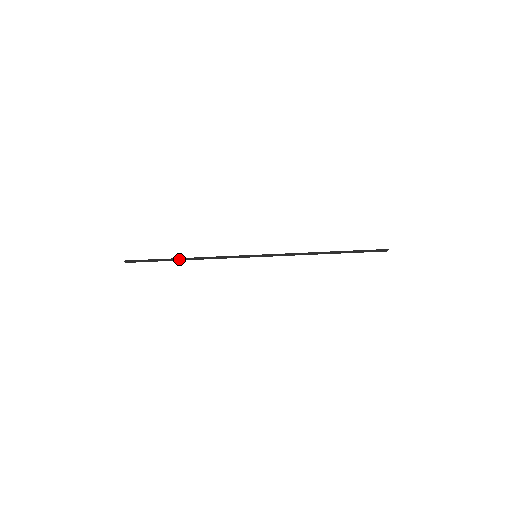
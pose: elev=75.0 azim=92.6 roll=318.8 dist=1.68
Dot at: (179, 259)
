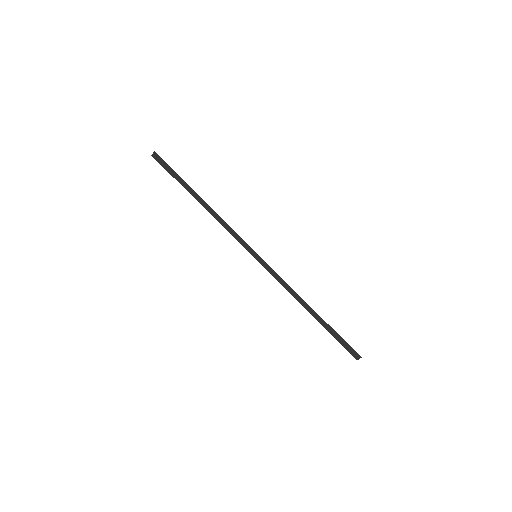
Dot at: (196, 196)
